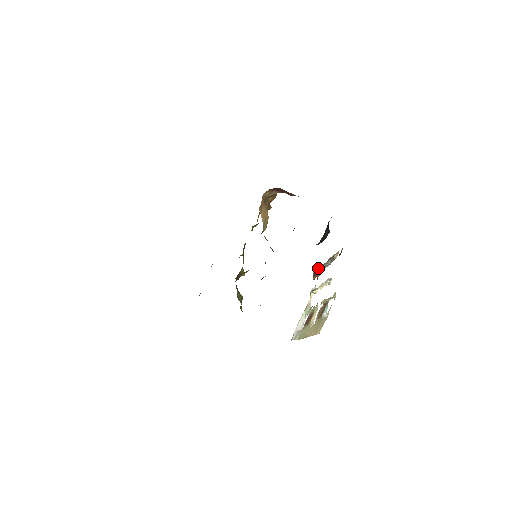
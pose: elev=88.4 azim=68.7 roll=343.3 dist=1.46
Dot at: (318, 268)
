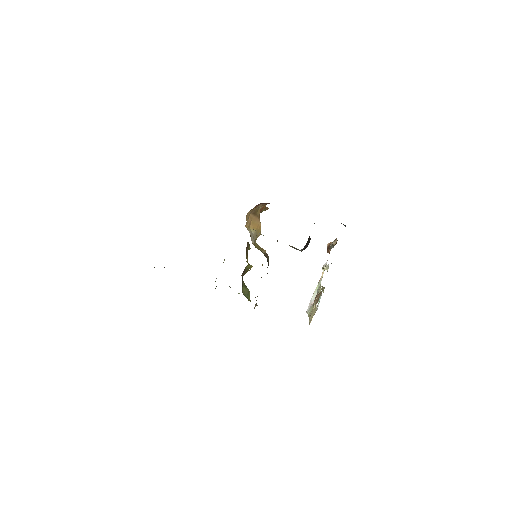
Dot at: (330, 243)
